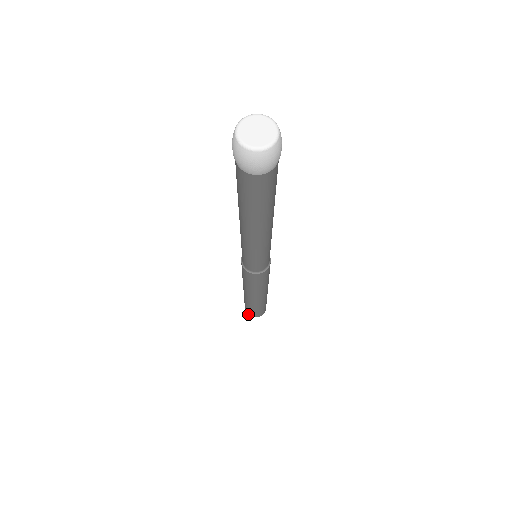
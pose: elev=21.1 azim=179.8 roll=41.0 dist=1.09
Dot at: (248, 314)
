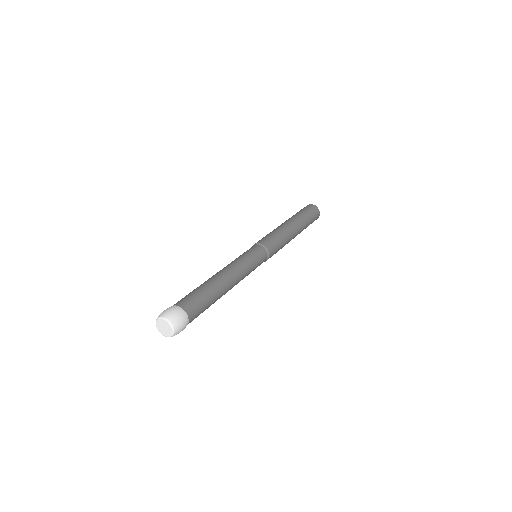
Dot at: occluded
